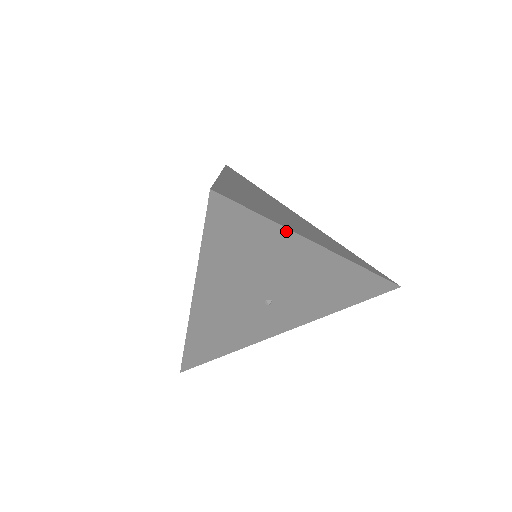
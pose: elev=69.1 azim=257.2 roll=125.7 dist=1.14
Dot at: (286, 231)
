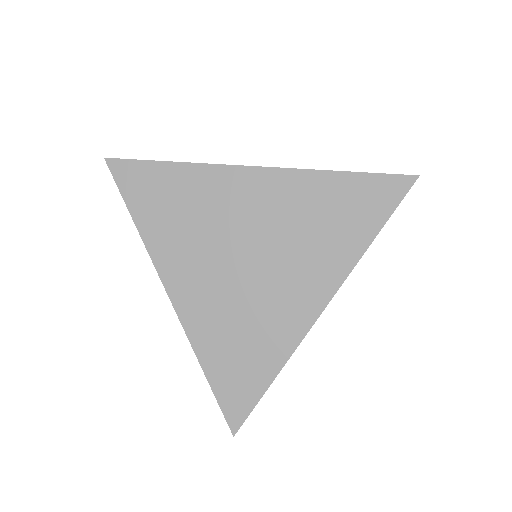
Dot at: (288, 357)
